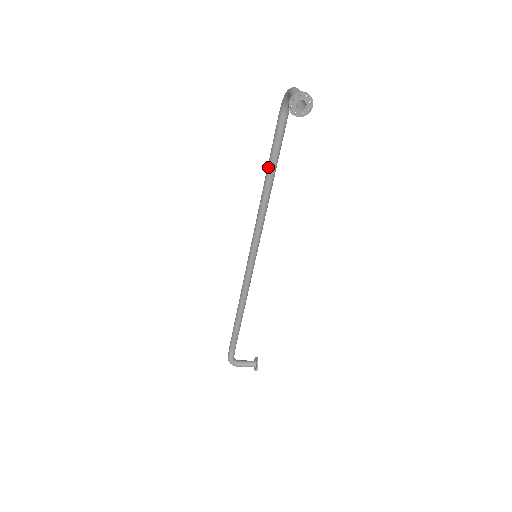
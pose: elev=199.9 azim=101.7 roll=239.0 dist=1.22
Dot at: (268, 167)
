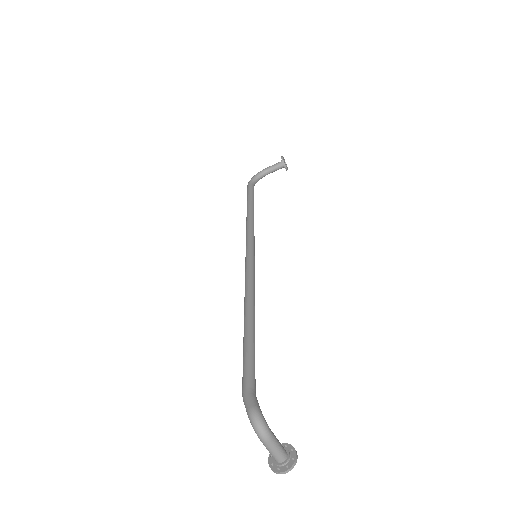
Dot at: (250, 202)
